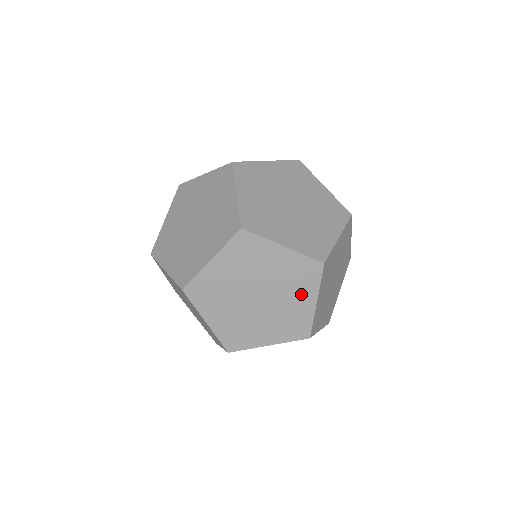
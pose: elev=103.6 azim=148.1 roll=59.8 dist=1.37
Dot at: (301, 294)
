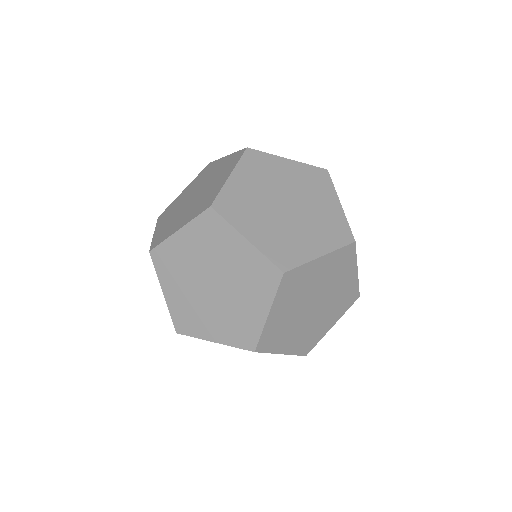
Dot at: (222, 177)
